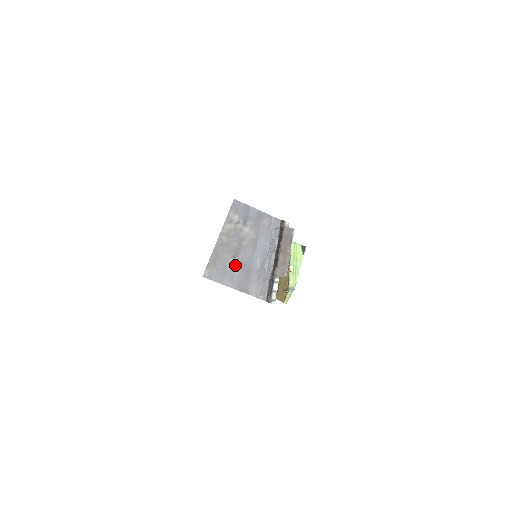
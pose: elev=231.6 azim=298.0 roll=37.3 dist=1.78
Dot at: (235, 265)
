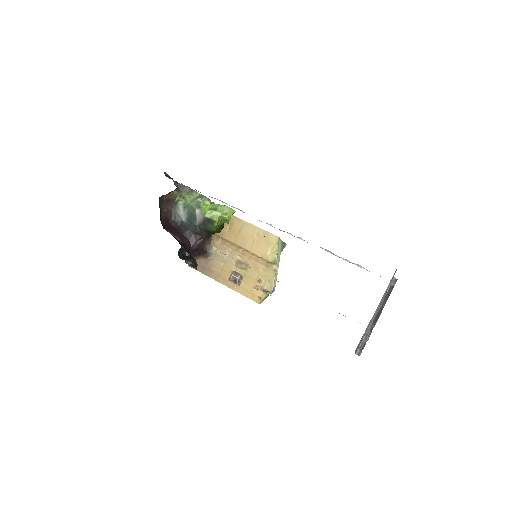
Dot at: occluded
